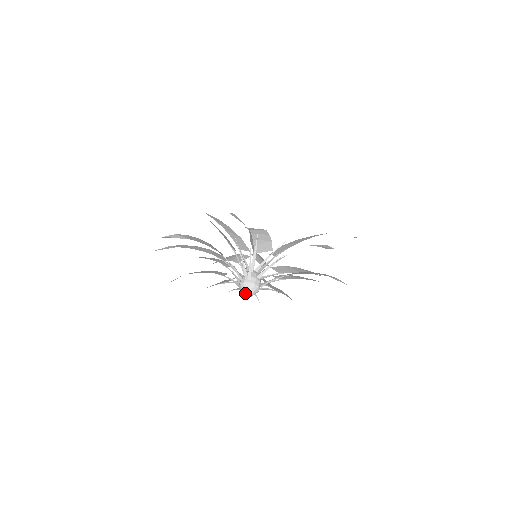
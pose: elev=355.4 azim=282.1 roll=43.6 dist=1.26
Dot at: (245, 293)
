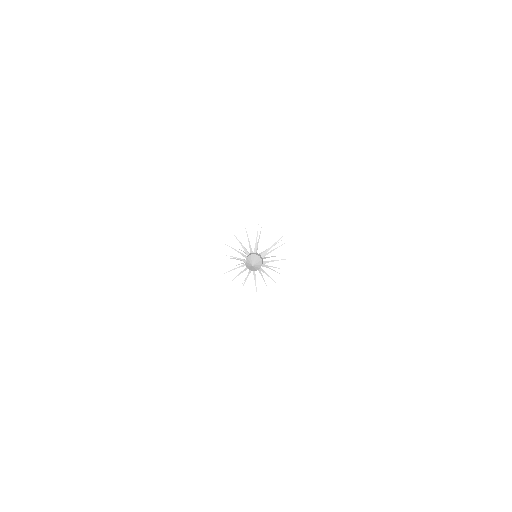
Dot at: (251, 261)
